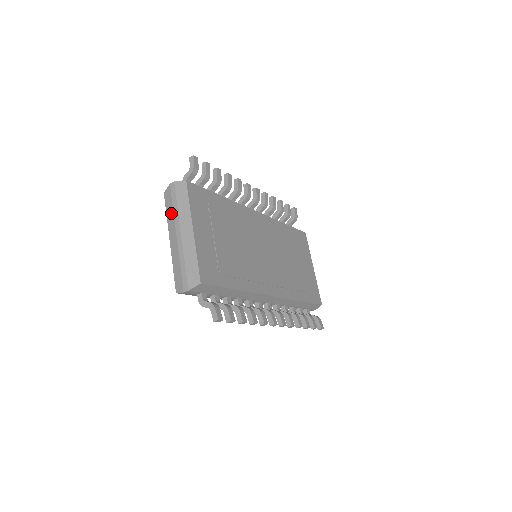
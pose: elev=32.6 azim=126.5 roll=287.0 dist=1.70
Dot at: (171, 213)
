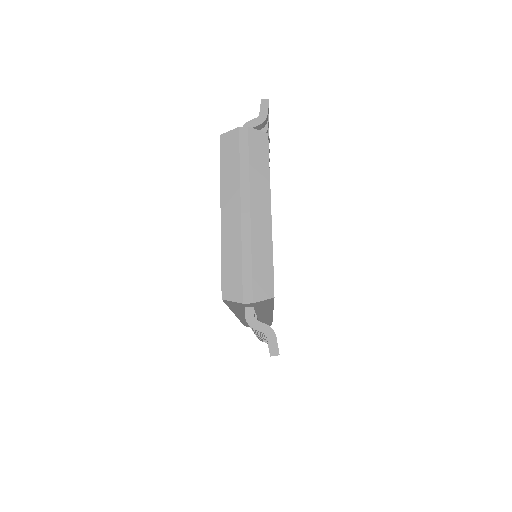
Dot at: (234, 172)
